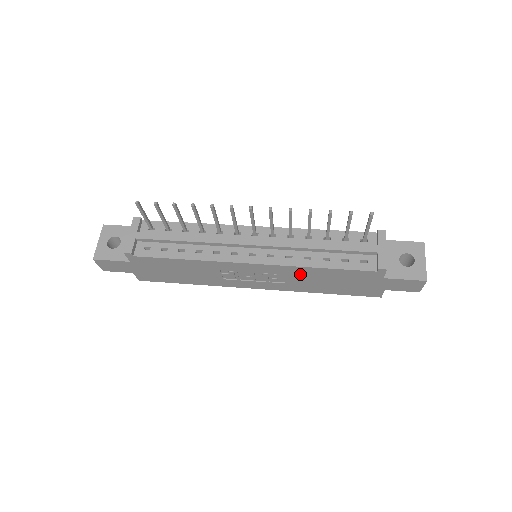
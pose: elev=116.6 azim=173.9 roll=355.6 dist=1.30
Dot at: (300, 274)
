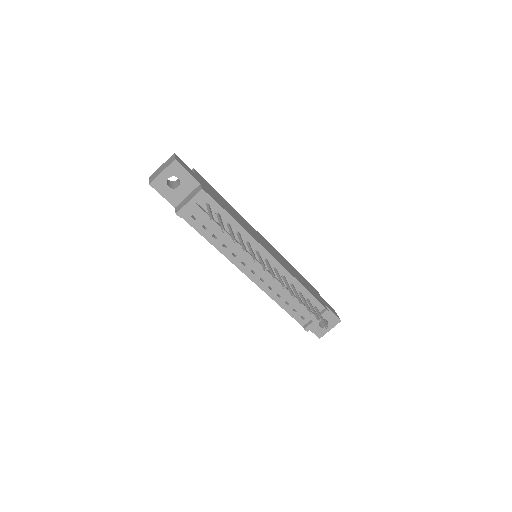
Dot at: occluded
